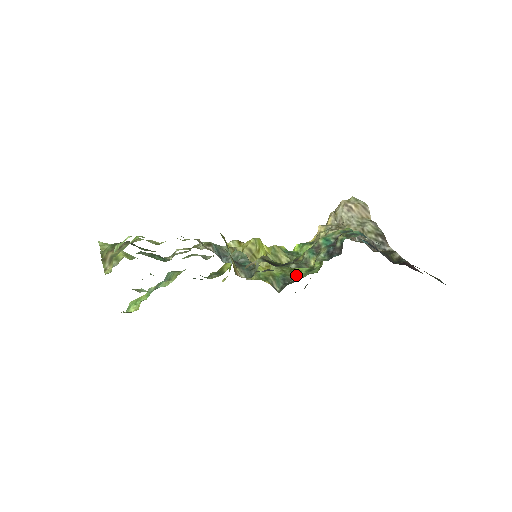
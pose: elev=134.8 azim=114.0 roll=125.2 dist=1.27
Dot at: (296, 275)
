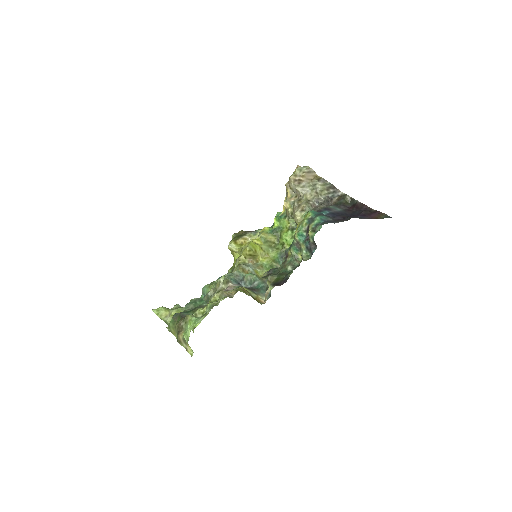
Dot at: occluded
